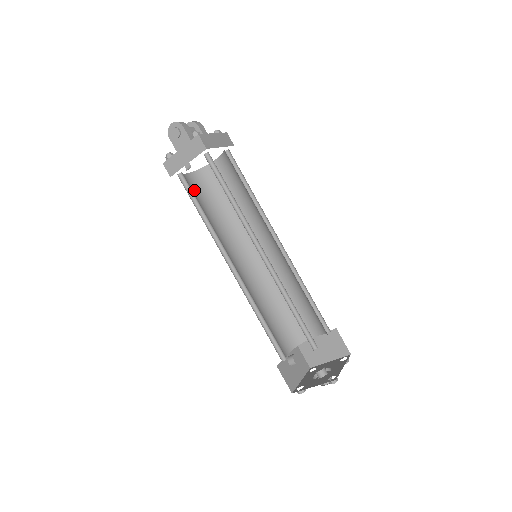
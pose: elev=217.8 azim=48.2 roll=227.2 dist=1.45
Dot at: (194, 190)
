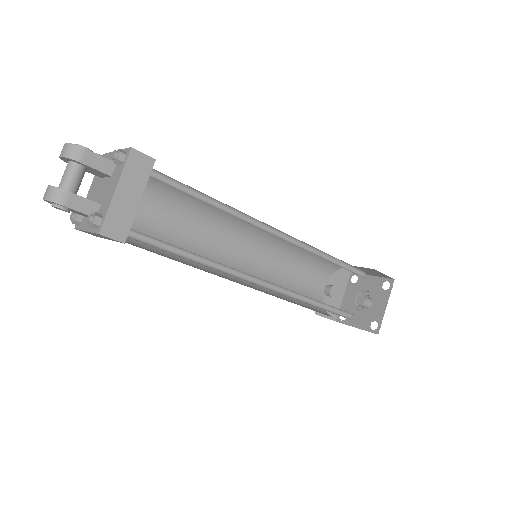
Dot at: (136, 216)
